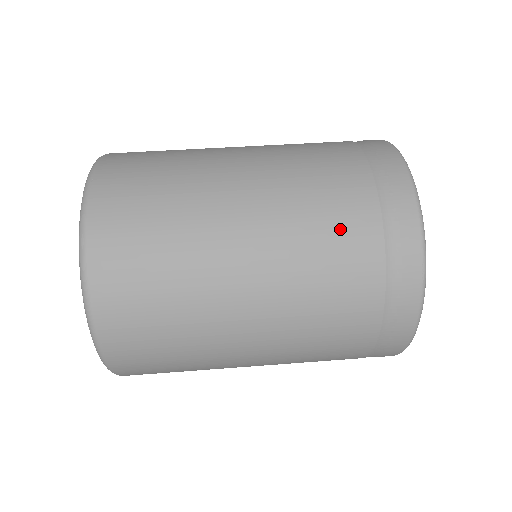
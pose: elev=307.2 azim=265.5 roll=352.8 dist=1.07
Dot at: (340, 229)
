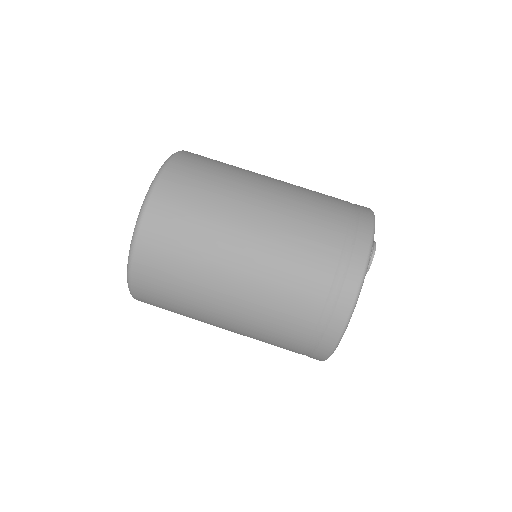
Dot at: (286, 322)
